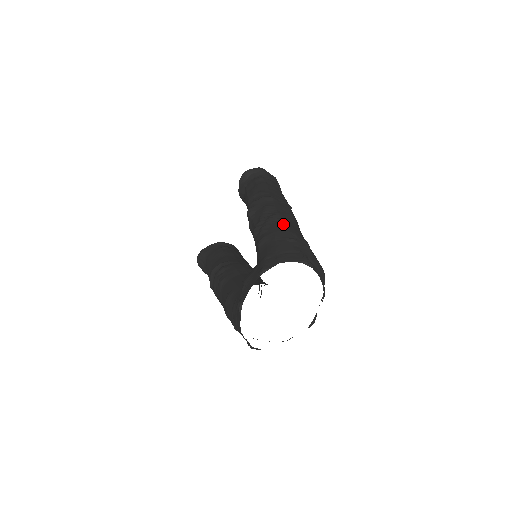
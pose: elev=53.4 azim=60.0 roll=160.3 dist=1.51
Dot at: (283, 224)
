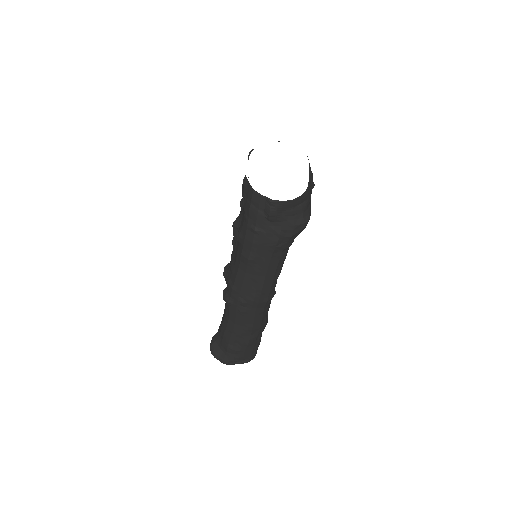
Dot at: occluded
